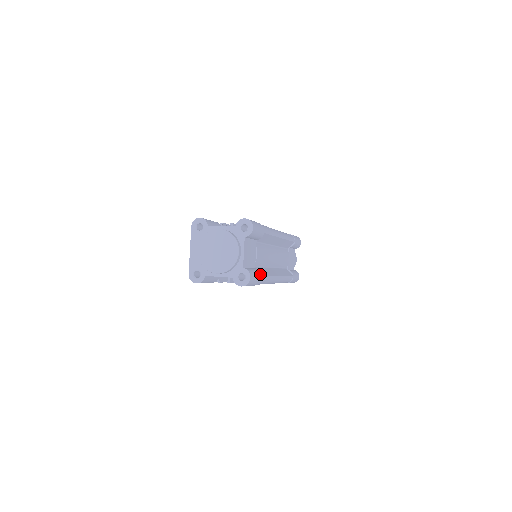
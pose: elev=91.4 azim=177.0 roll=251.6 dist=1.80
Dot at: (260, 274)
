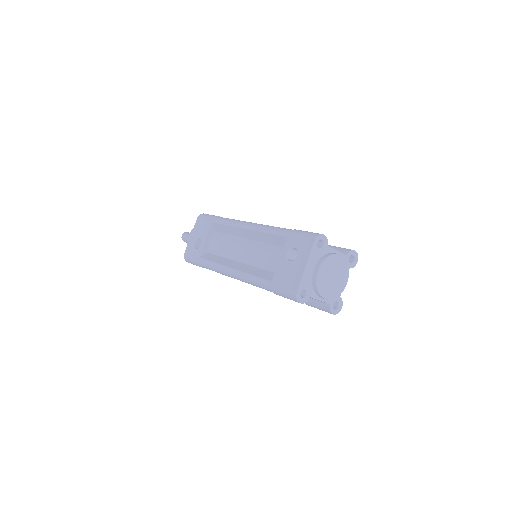
Dot at: occluded
